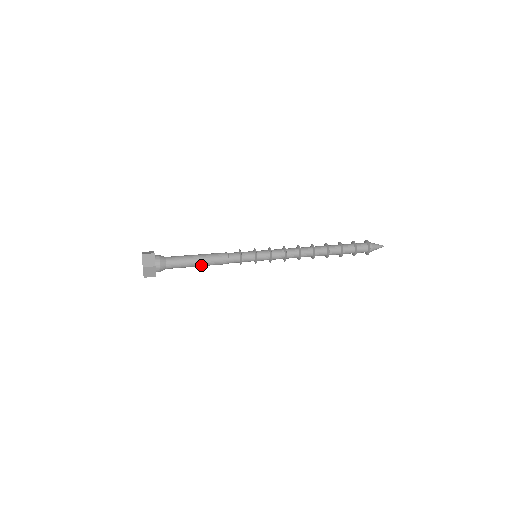
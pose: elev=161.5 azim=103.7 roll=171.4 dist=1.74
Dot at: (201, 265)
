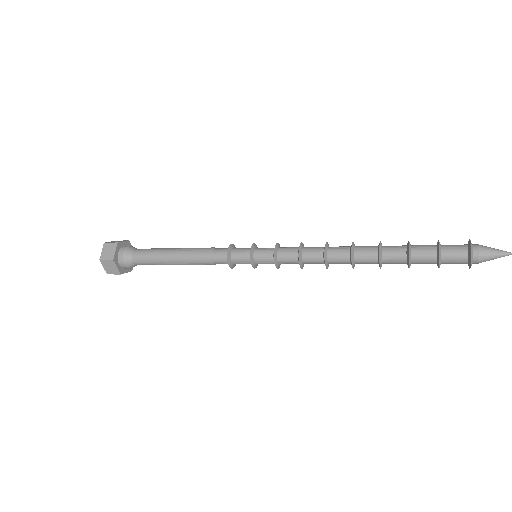
Dot at: (174, 256)
